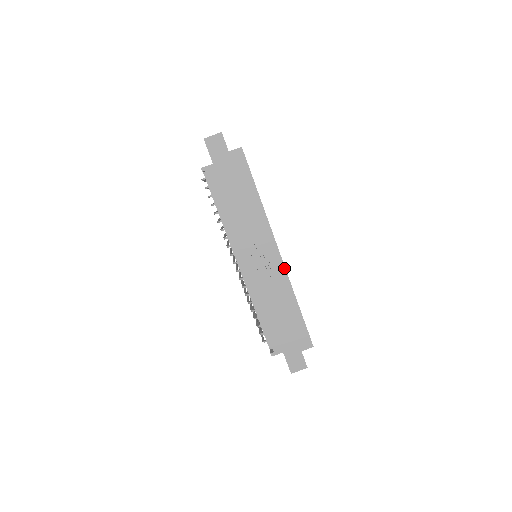
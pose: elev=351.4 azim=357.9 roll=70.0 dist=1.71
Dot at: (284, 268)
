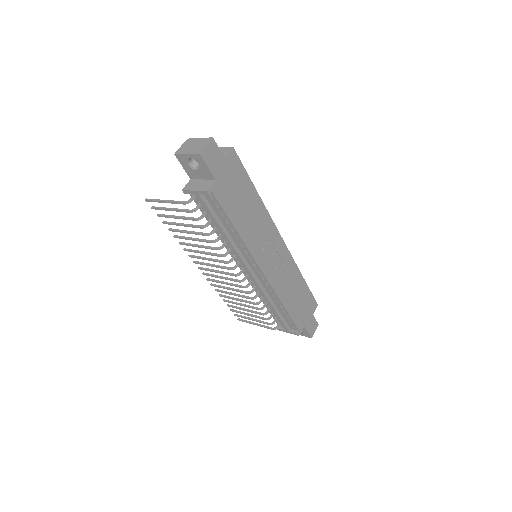
Dot at: (289, 253)
